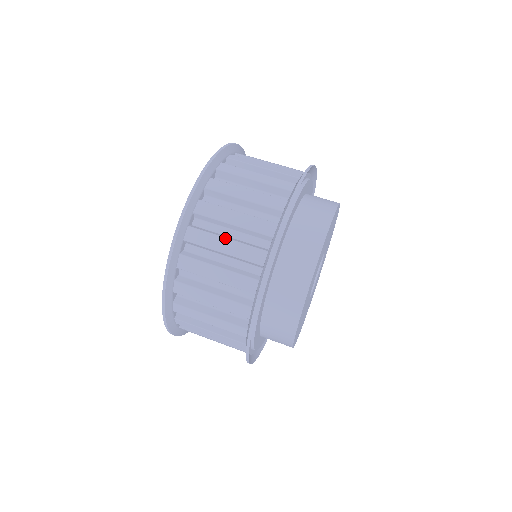
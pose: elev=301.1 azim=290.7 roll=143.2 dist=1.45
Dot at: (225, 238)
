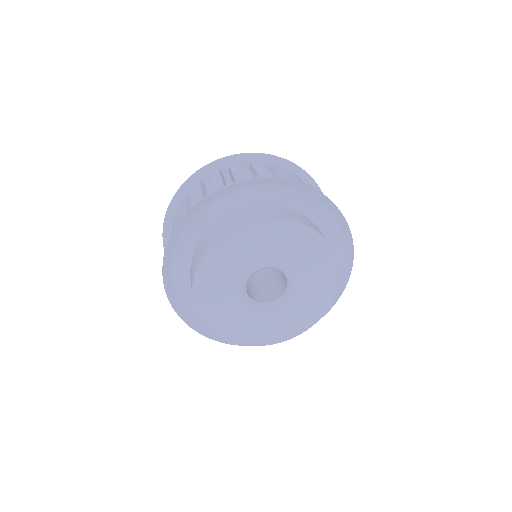
Dot at: (222, 179)
